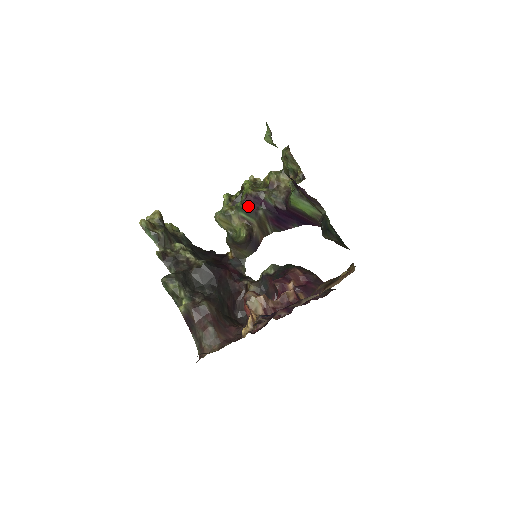
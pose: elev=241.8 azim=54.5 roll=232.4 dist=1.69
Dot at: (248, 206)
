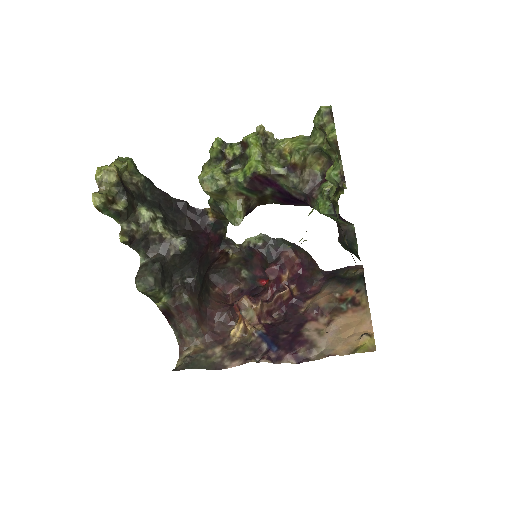
Dot at: (253, 185)
